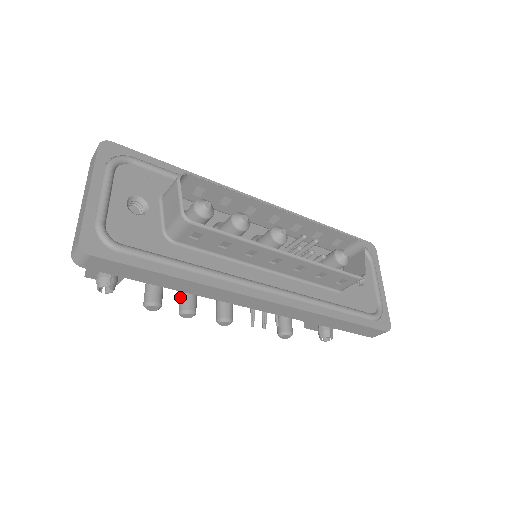
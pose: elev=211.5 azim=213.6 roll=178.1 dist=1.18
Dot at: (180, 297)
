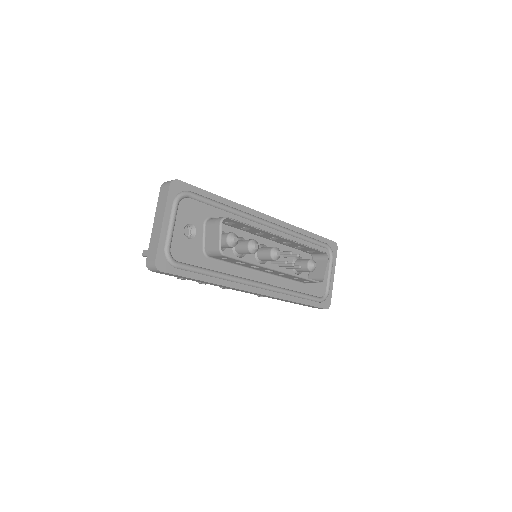
Dot at: occluded
